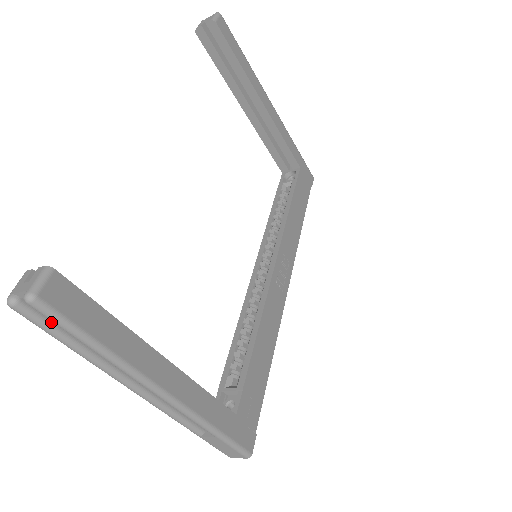
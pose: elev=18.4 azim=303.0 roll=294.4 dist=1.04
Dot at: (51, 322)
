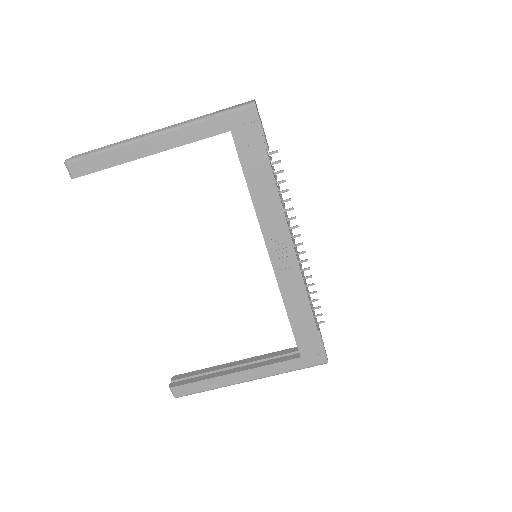
Dot at: occluded
